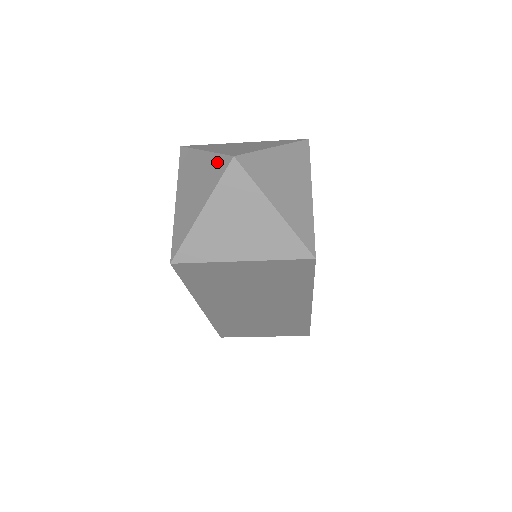
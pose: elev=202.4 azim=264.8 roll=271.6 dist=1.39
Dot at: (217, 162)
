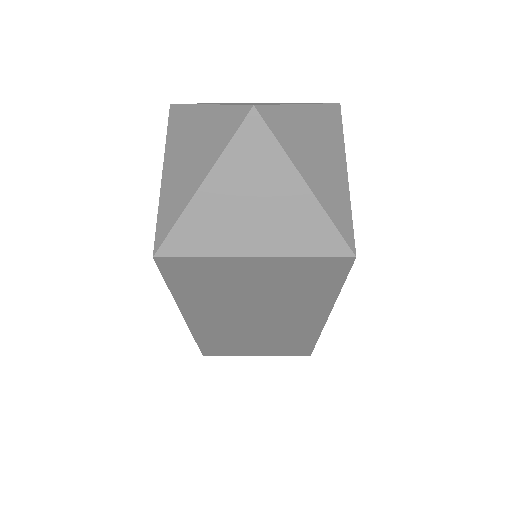
Dot at: (227, 116)
